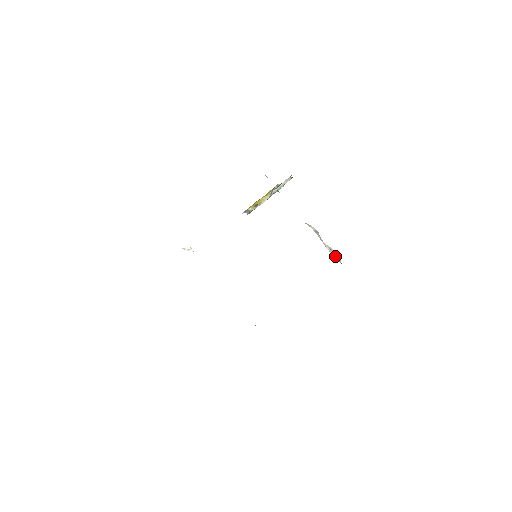
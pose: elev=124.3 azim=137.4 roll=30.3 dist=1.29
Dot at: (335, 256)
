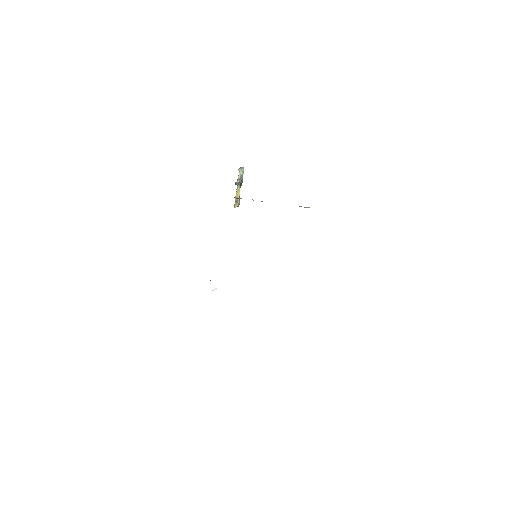
Dot at: occluded
